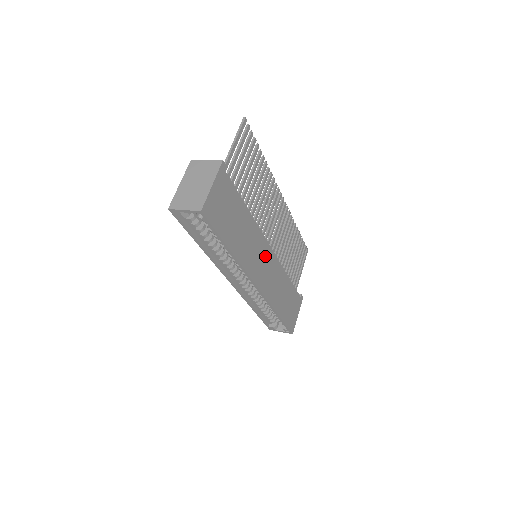
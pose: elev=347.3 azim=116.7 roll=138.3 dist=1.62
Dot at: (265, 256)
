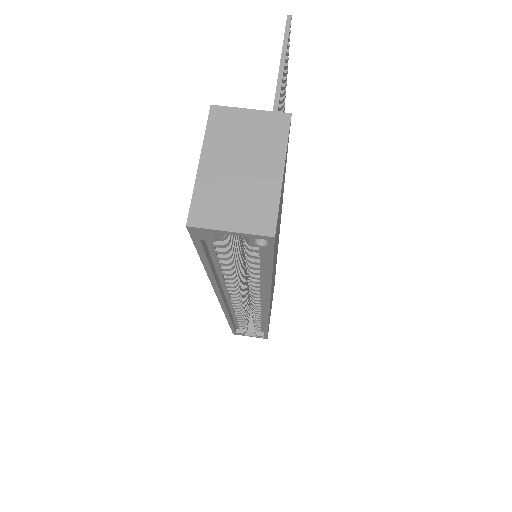
Dot at: (276, 258)
